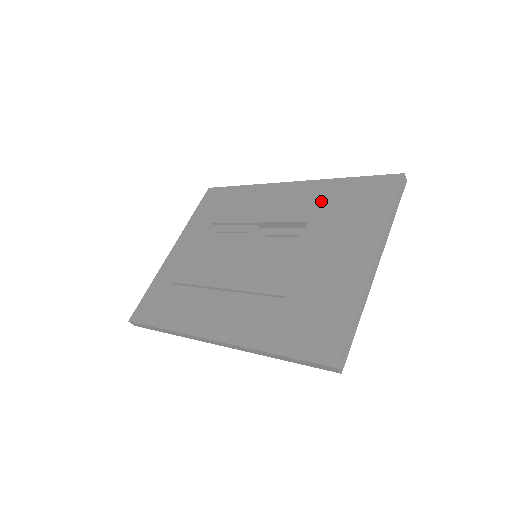
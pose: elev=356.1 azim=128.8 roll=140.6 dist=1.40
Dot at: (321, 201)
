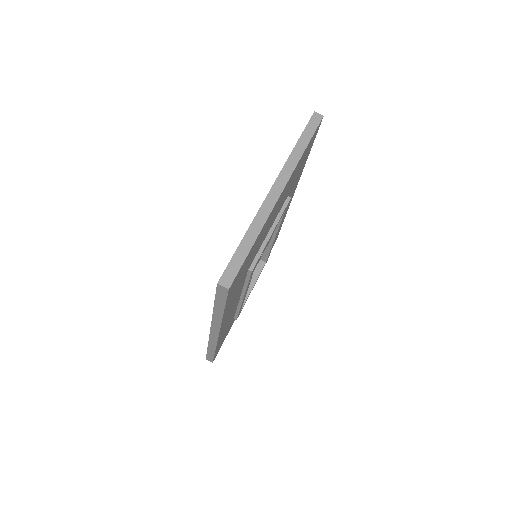
Dot at: occluded
